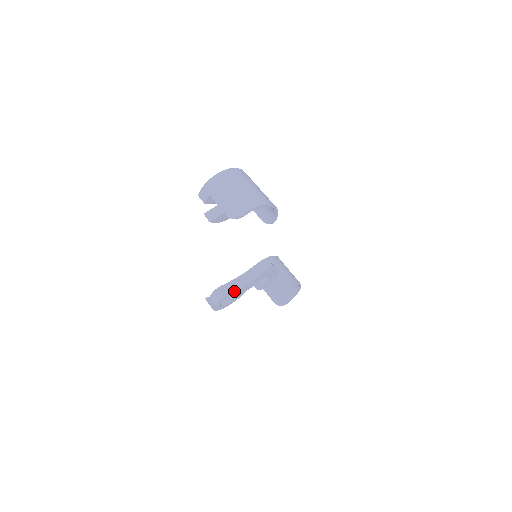
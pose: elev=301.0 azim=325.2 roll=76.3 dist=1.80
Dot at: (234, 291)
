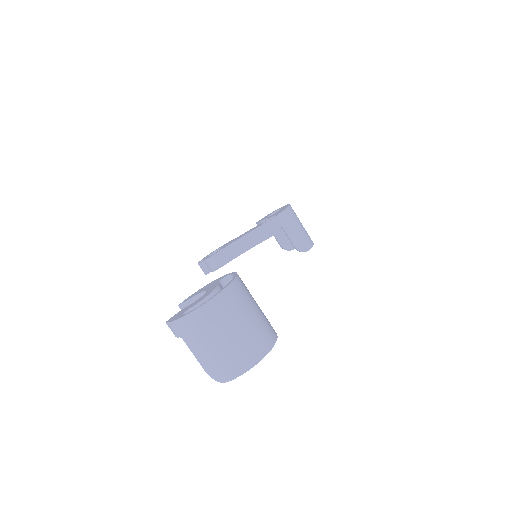
Dot at: (231, 260)
